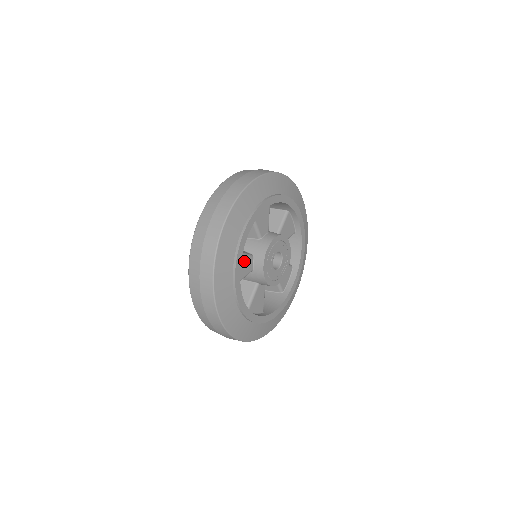
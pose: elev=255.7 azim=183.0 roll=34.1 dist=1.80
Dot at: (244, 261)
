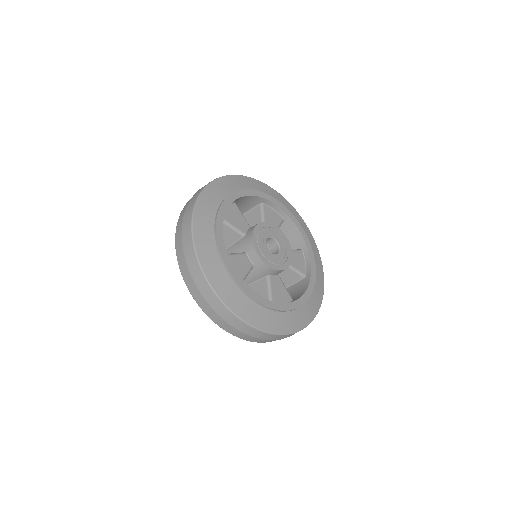
Dot at: (237, 260)
